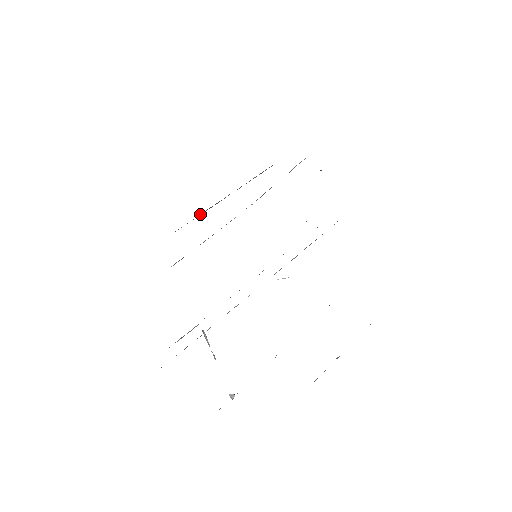
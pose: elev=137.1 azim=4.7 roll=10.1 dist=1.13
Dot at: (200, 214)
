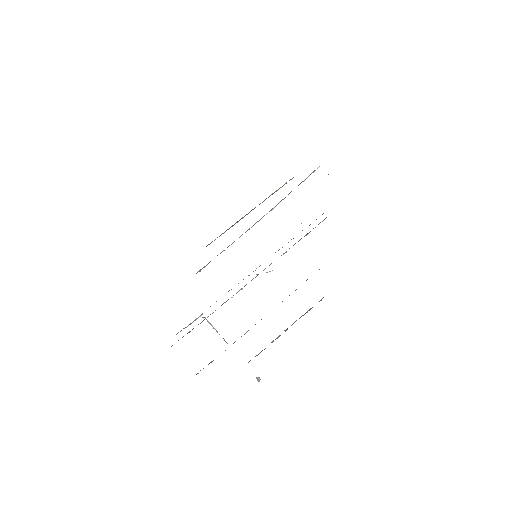
Dot at: (229, 228)
